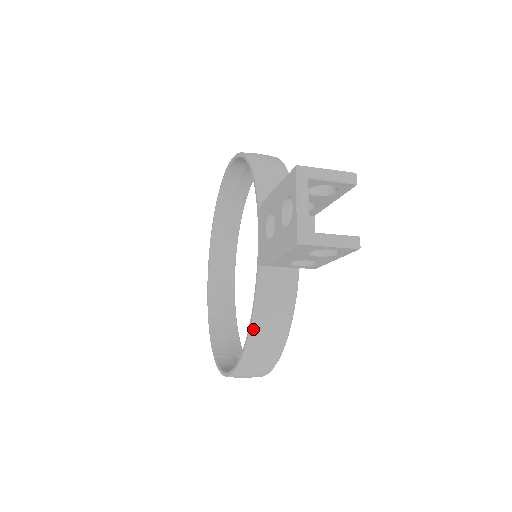
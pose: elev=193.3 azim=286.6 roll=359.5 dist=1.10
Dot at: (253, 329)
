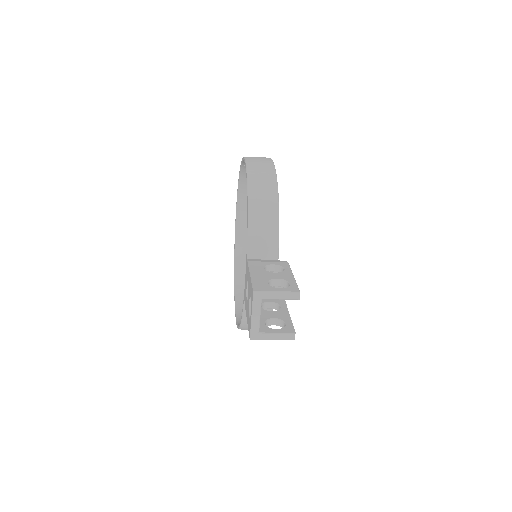
Dot at: (243, 324)
